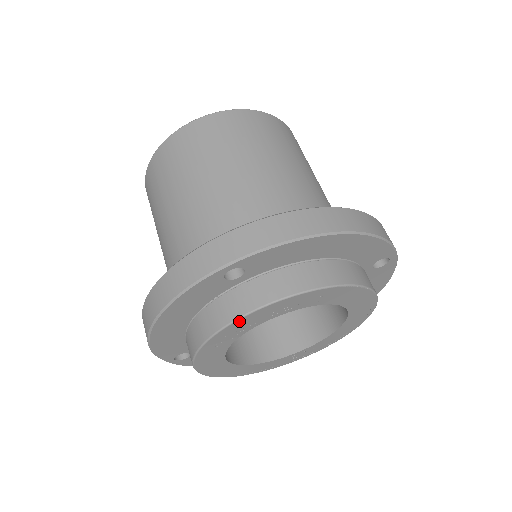
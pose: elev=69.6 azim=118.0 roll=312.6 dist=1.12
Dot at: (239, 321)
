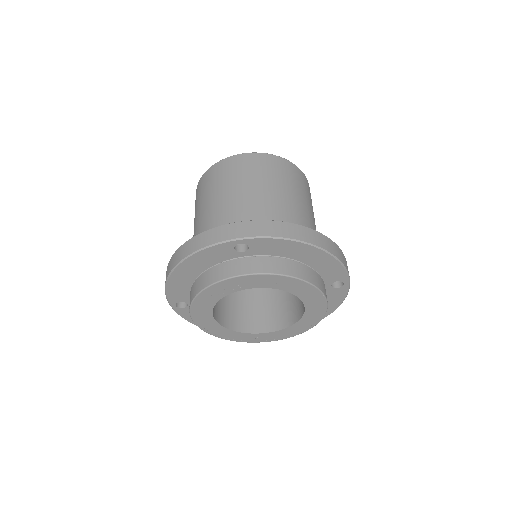
Dot at: (233, 279)
